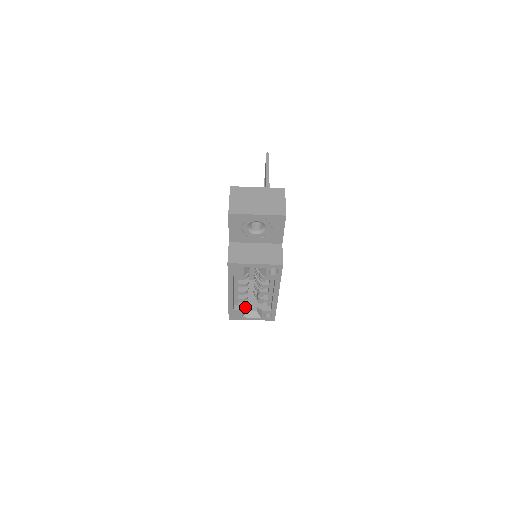
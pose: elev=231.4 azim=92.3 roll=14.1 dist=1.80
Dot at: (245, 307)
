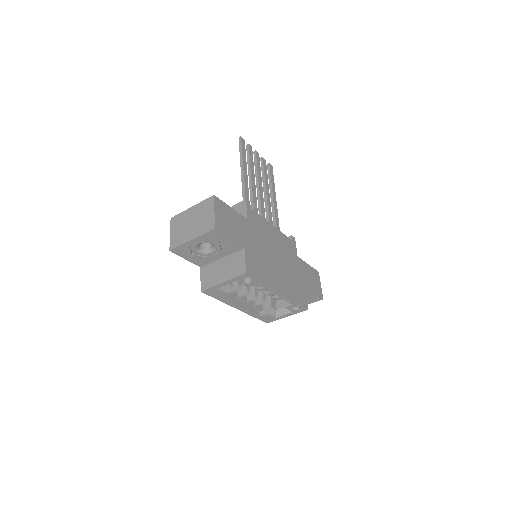
Dot at: (269, 309)
